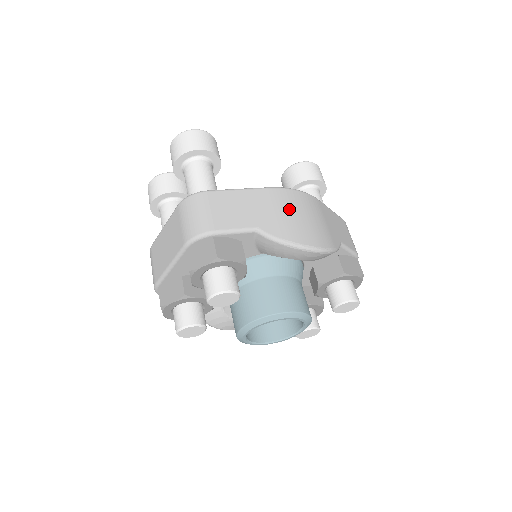
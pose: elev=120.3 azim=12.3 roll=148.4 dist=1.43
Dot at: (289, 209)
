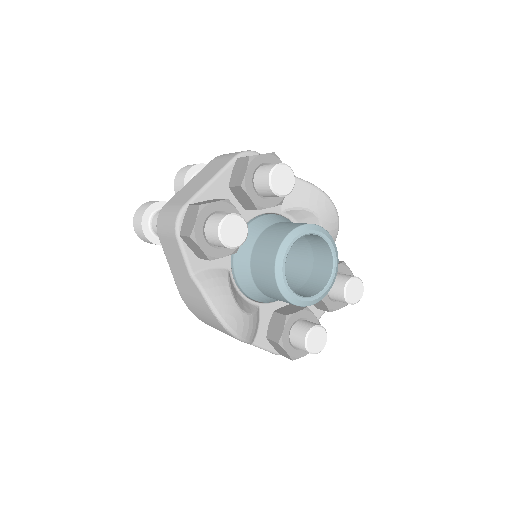
Dot at: occluded
